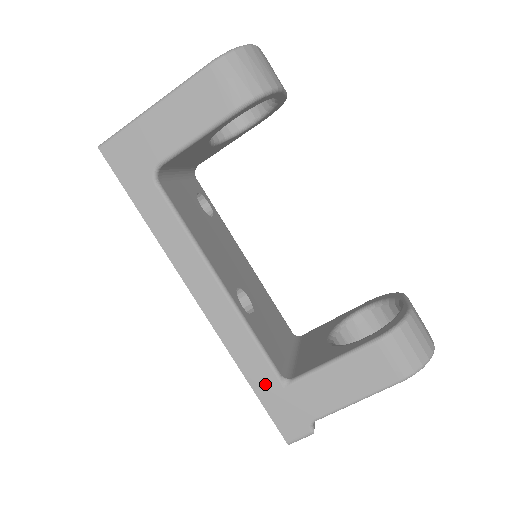
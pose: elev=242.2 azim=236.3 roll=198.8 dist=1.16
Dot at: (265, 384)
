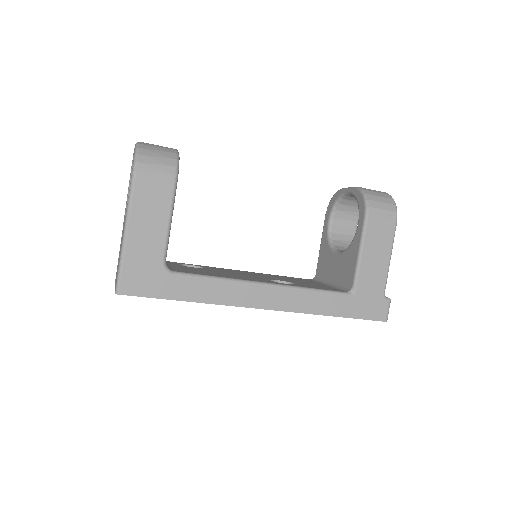
Dot at: (344, 306)
